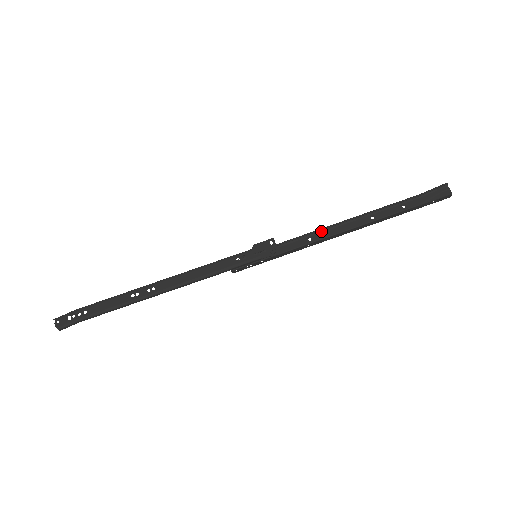
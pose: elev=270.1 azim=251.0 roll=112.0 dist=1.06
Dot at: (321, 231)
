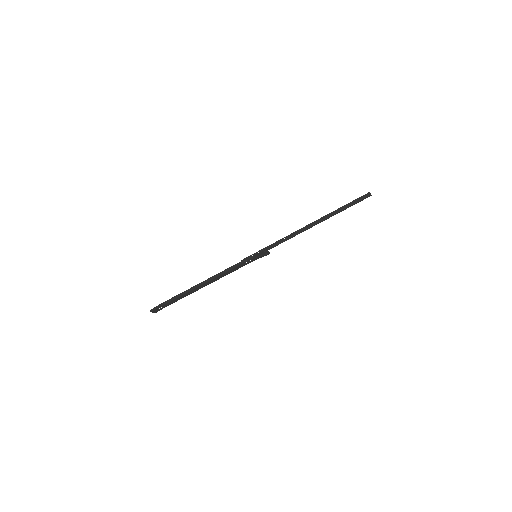
Dot at: (293, 235)
